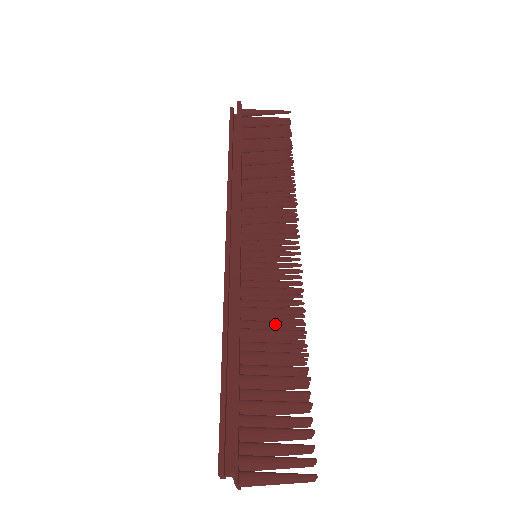
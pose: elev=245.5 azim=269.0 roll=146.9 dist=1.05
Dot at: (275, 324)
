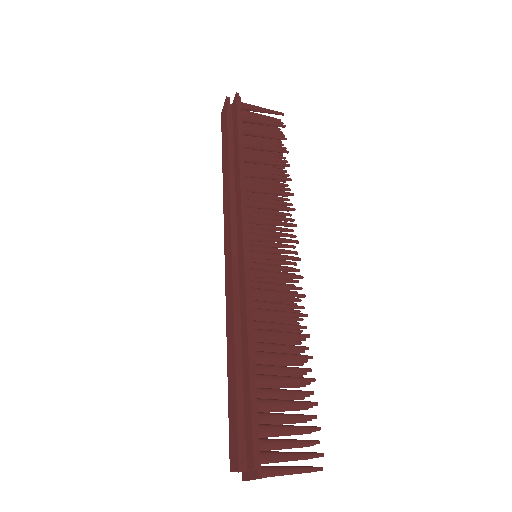
Dot at: (281, 326)
